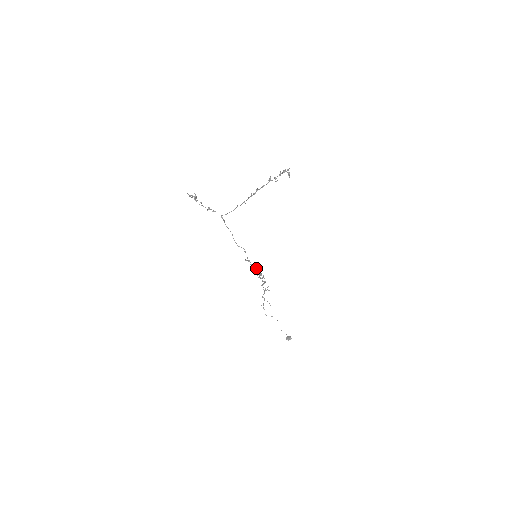
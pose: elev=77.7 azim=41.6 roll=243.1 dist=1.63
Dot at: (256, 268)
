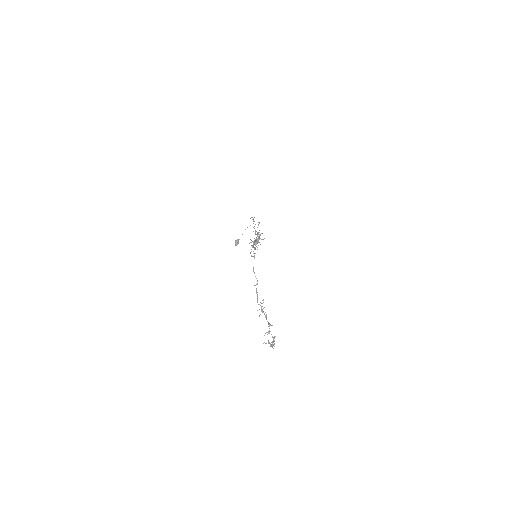
Dot at: occluded
